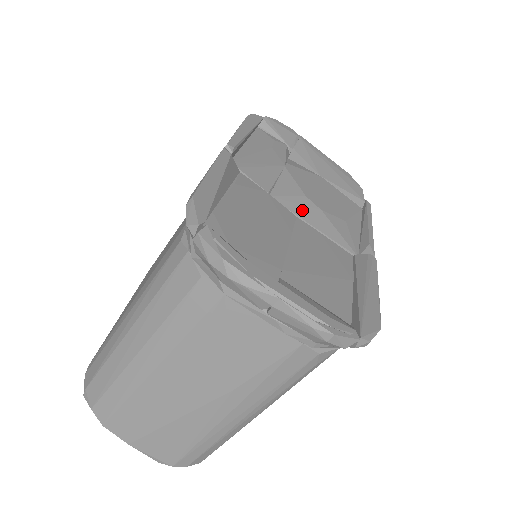
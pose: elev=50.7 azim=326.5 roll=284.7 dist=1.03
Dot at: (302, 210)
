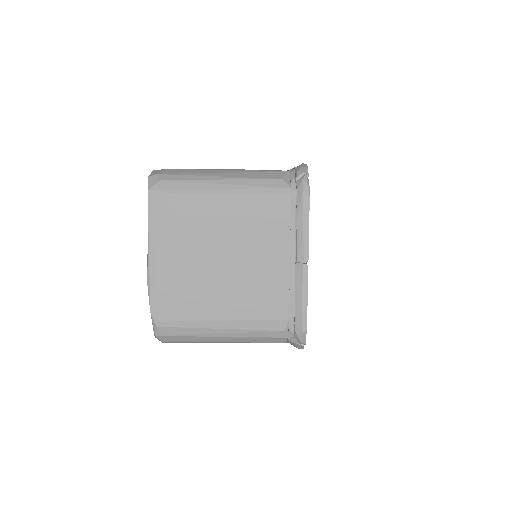
Dot at: occluded
